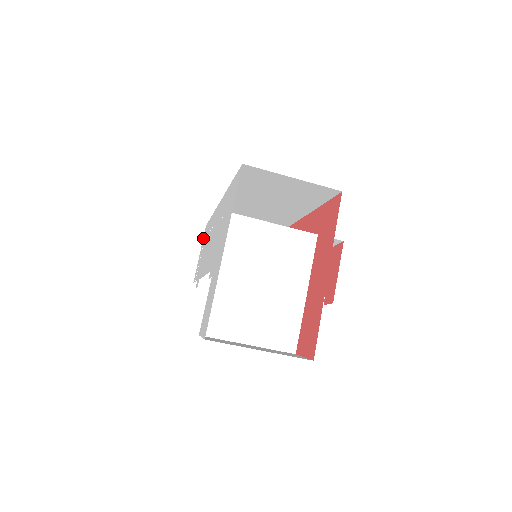
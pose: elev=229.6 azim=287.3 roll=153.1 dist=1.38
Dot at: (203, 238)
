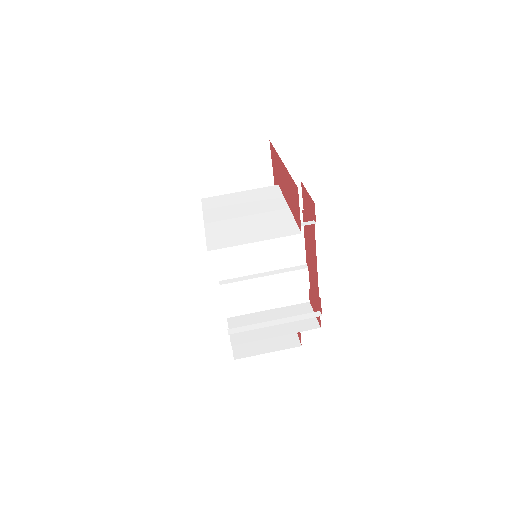
Dot at: occluded
